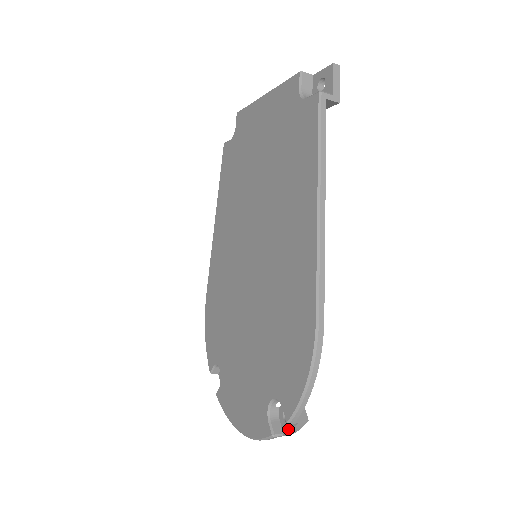
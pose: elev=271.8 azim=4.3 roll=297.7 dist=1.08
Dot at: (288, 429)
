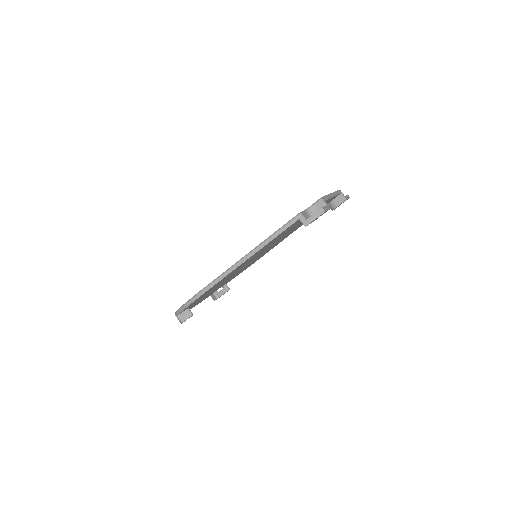
Dot at: occluded
